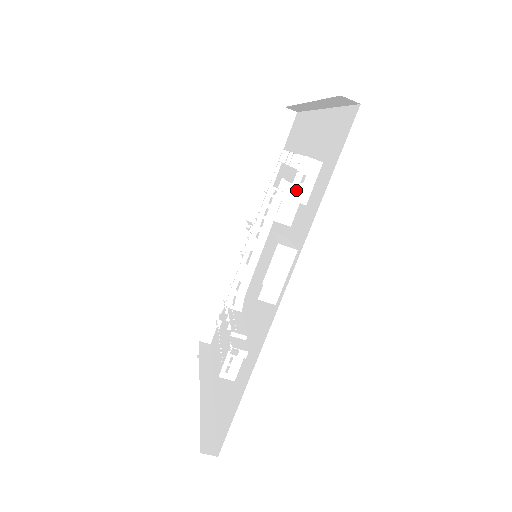
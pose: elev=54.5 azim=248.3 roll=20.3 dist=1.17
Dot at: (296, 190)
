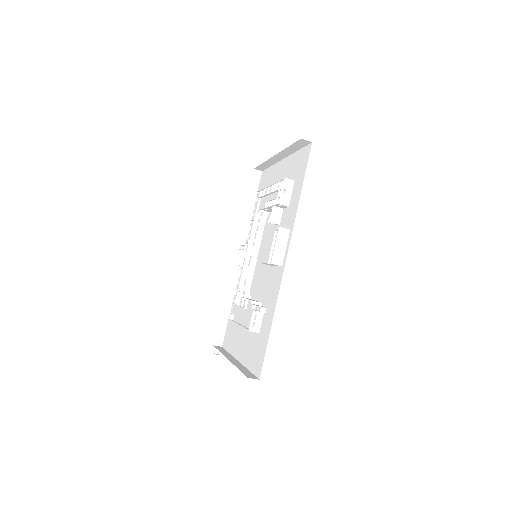
Dot at: (282, 198)
